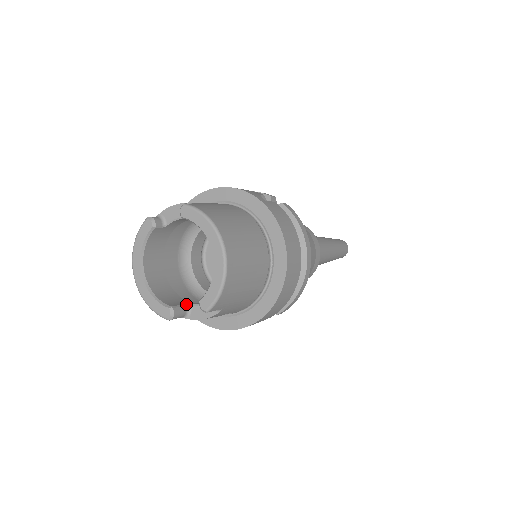
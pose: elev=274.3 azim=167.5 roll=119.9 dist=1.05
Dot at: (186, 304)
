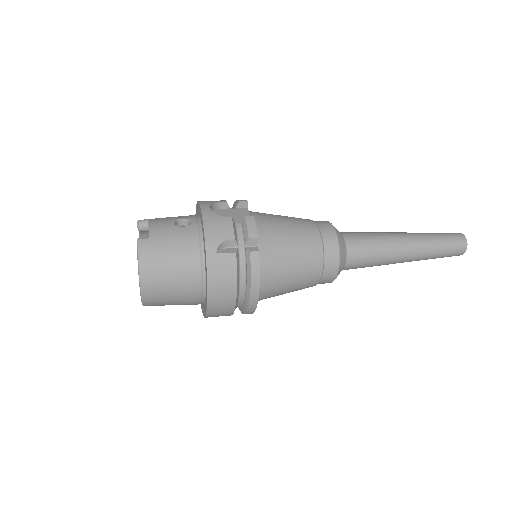
Dot at: occluded
